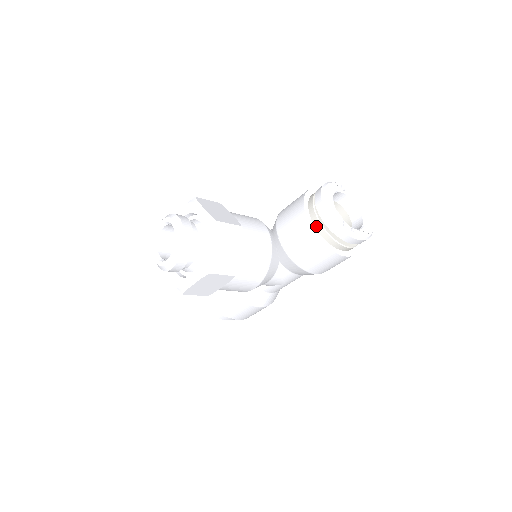
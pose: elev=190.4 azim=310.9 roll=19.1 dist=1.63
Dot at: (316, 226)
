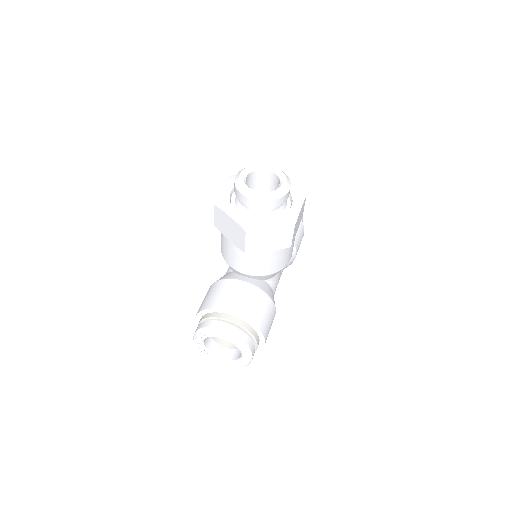
Dot at: occluded
